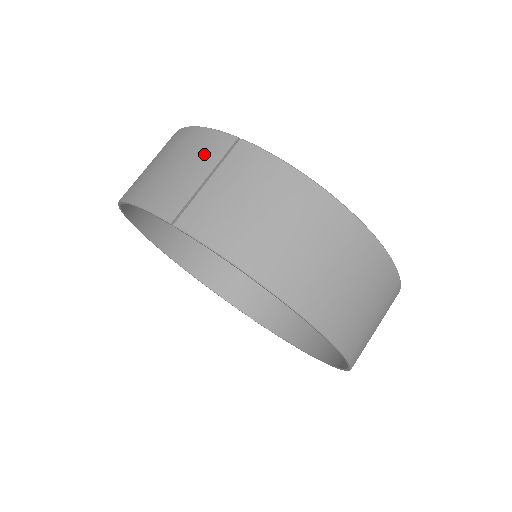
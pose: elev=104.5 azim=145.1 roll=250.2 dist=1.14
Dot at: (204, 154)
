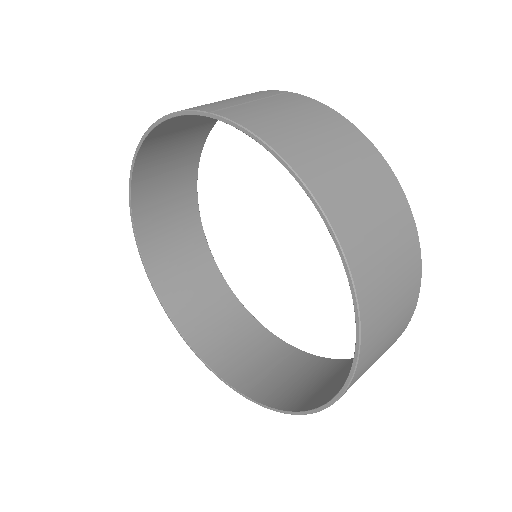
Dot at: (252, 95)
